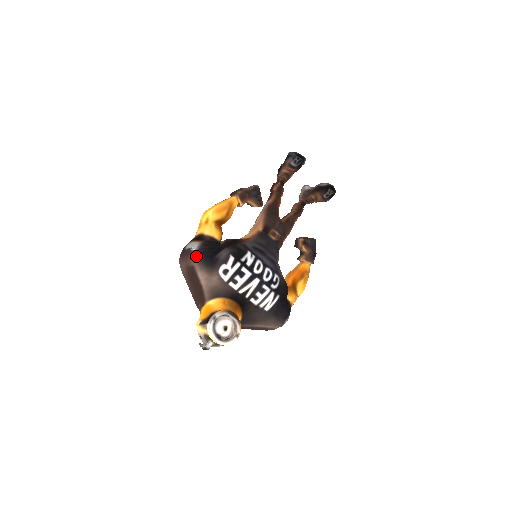
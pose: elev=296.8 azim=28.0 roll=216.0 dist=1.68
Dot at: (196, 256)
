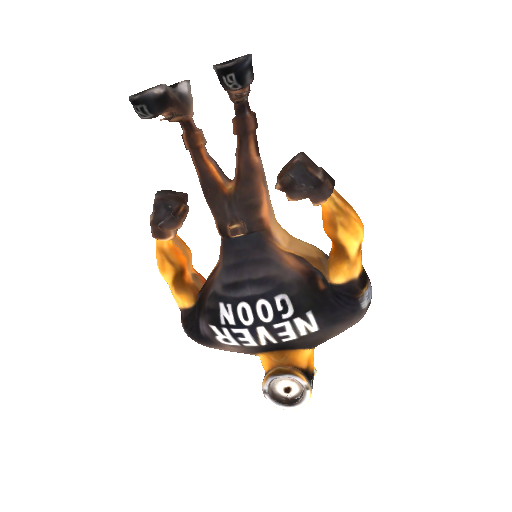
Dot at: occluded
